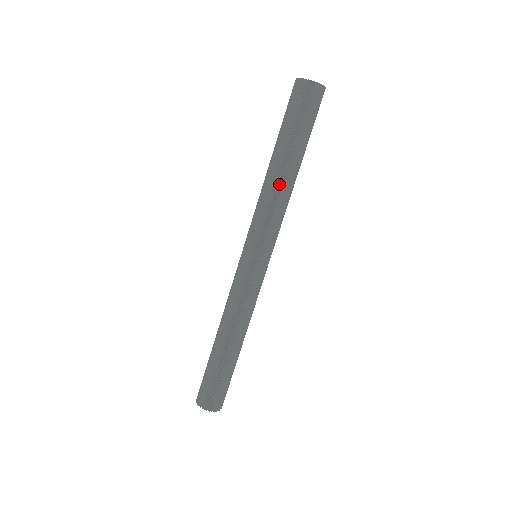
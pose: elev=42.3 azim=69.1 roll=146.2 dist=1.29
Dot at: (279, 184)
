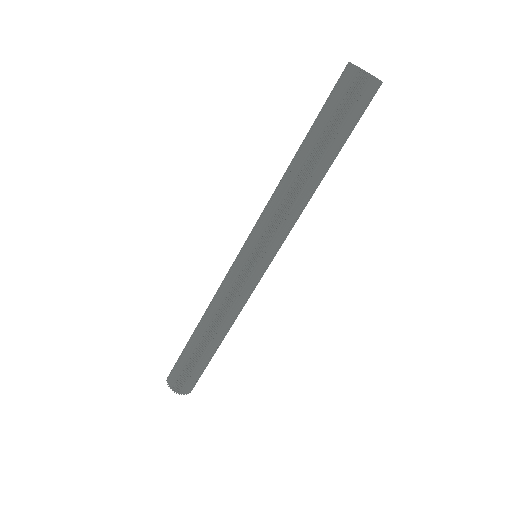
Dot at: (294, 186)
